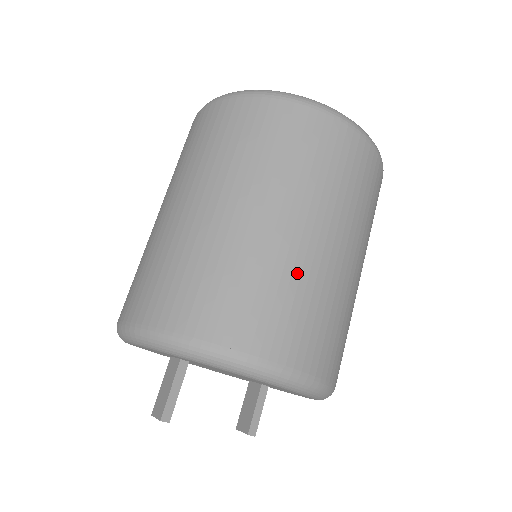
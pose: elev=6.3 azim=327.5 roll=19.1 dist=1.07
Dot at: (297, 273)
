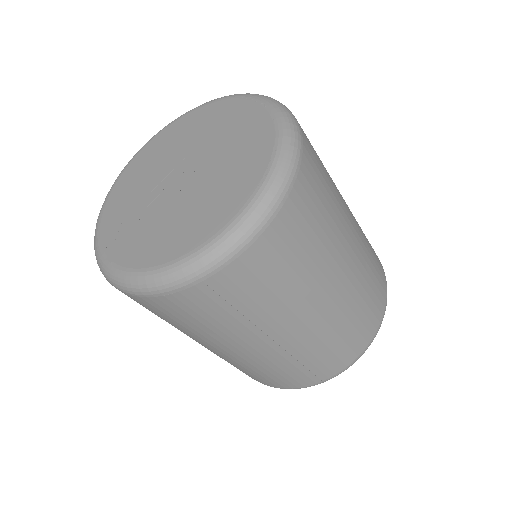
Dot at: (317, 342)
